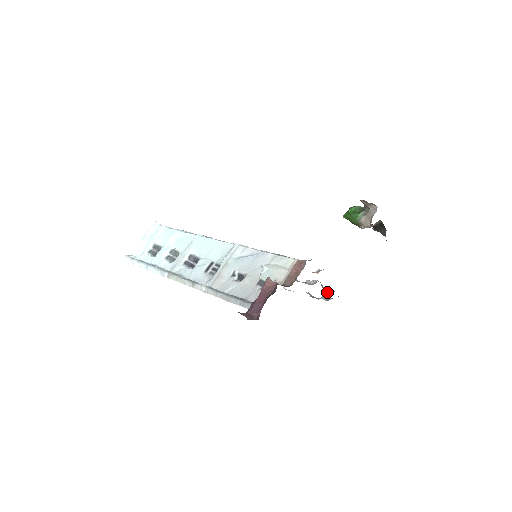
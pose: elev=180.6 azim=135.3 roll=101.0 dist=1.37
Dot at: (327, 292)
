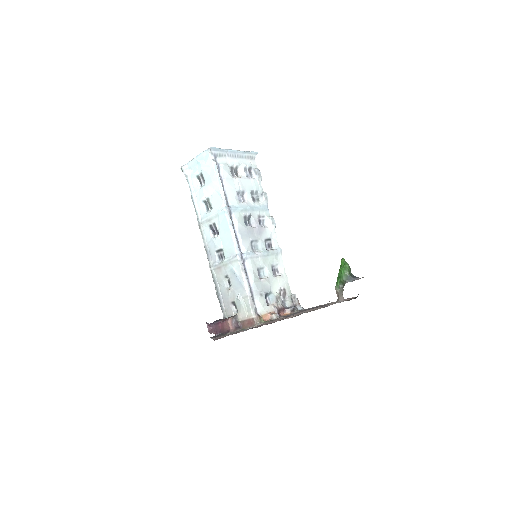
Dot at: (284, 312)
